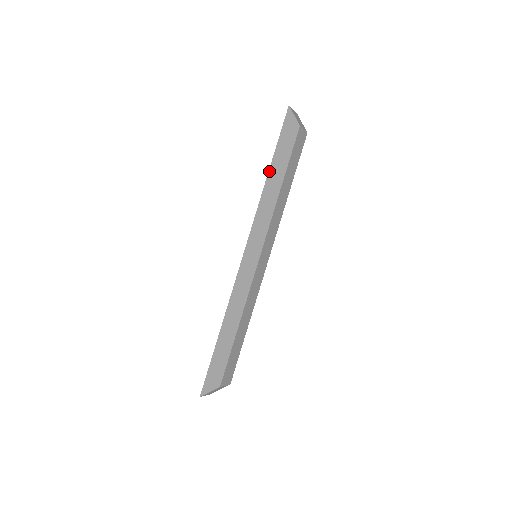
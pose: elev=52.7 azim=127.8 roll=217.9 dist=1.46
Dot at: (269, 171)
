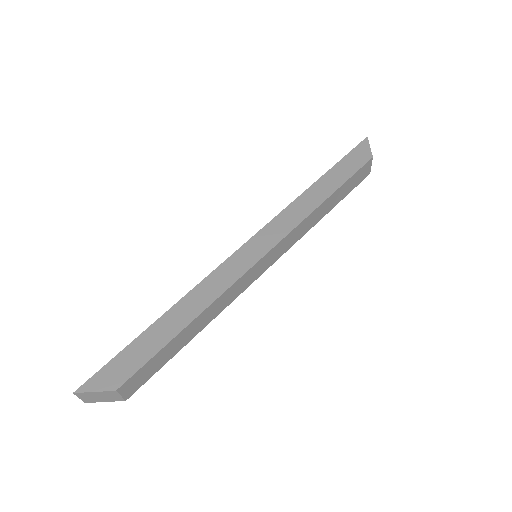
Dot at: (319, 179)
